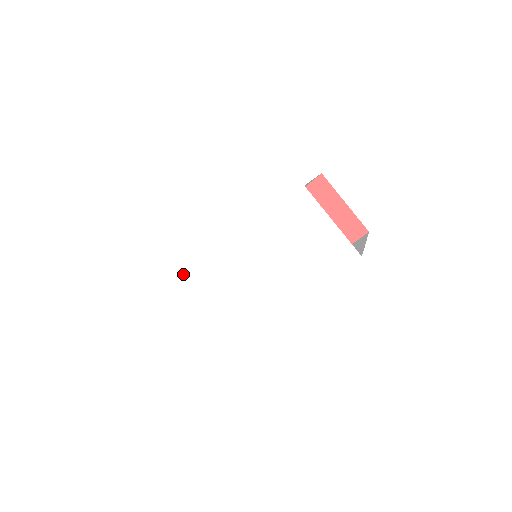
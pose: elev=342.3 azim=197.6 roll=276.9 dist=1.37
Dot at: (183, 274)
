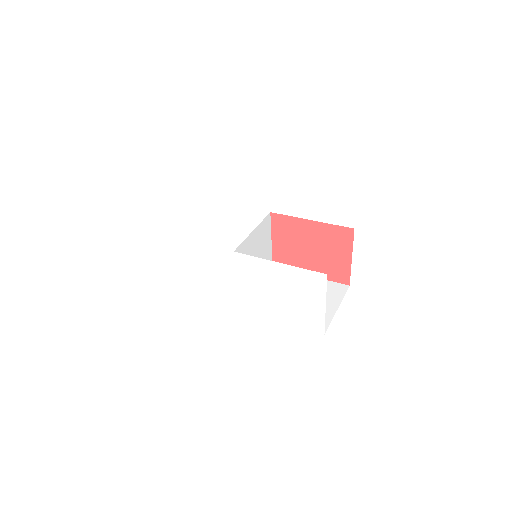
Dot at: (190, 234)
